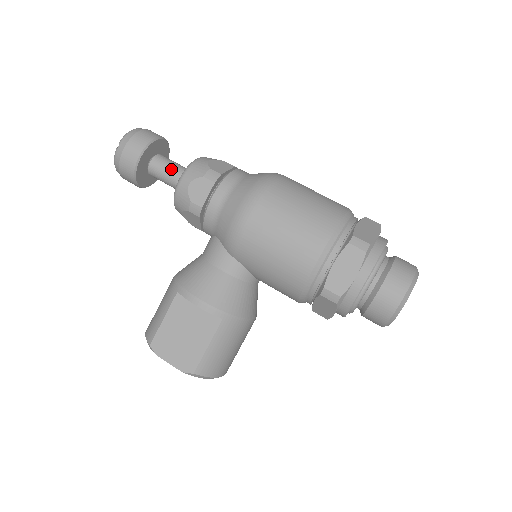
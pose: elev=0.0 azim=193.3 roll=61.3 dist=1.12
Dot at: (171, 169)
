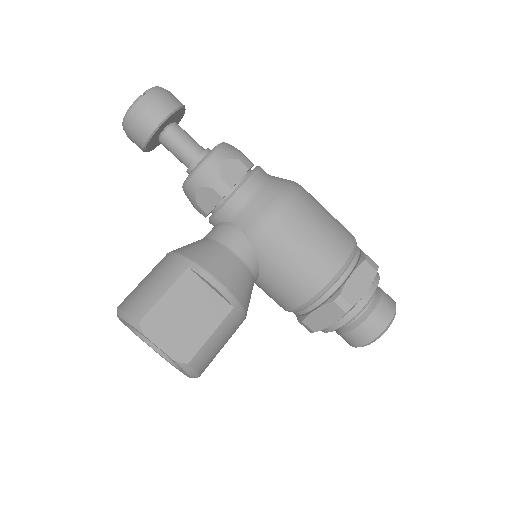
Dot at: (192, 142)
